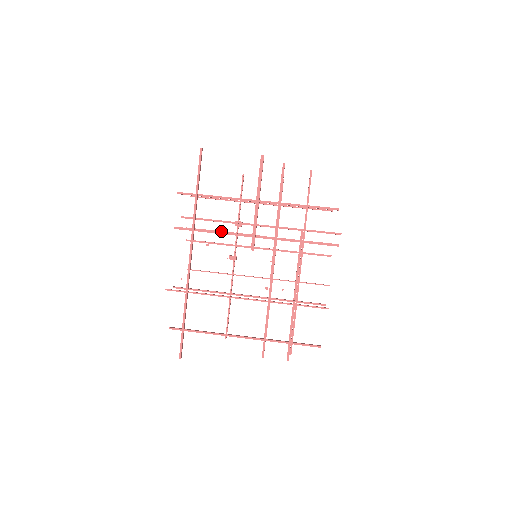
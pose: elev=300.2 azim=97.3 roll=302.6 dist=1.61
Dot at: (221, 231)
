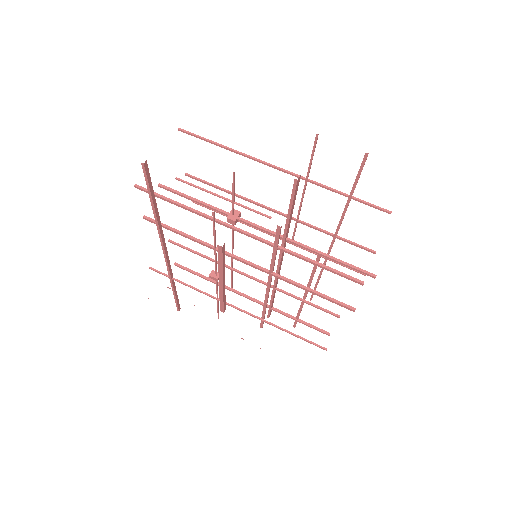
Dot at: (220, 197)
